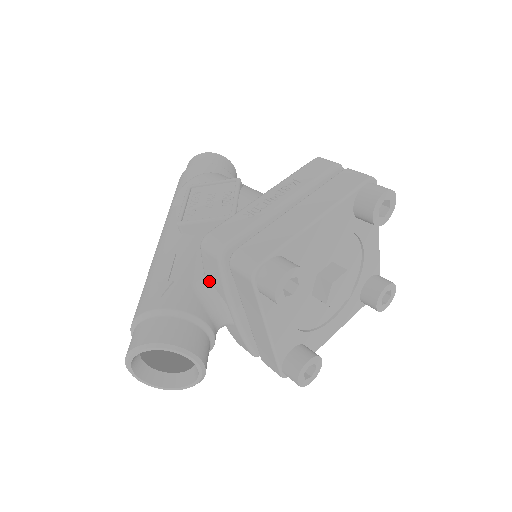
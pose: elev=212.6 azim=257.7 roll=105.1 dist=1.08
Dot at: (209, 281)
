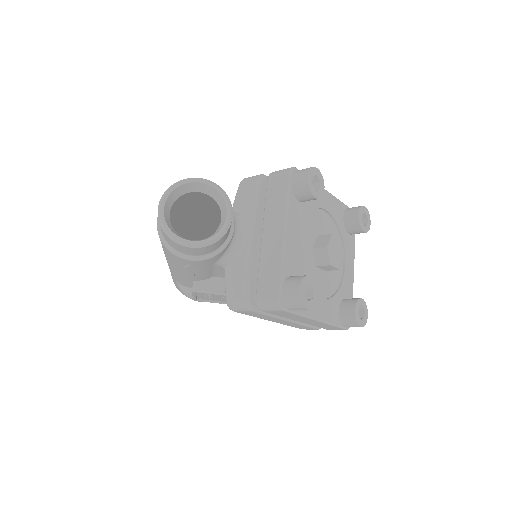
Dot at: (235, 211)
